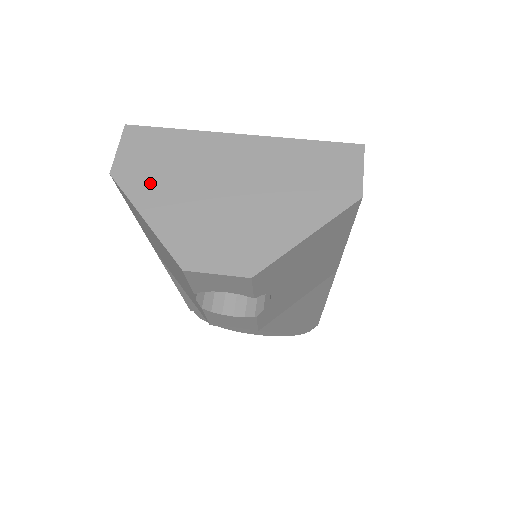
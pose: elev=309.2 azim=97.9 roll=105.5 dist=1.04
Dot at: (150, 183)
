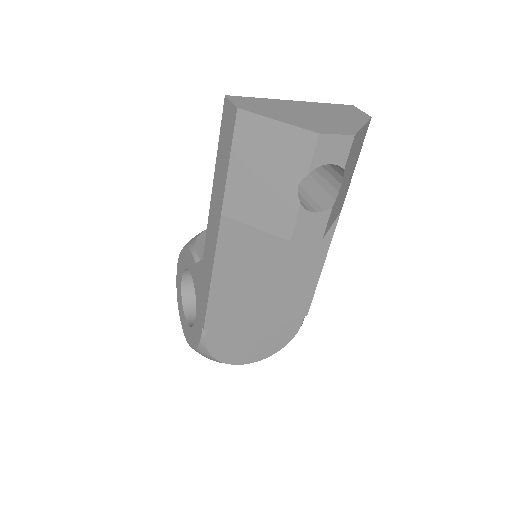
Dot at: (265, 111)
